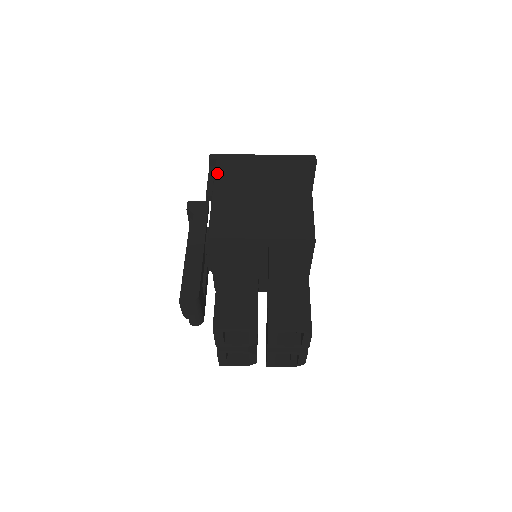
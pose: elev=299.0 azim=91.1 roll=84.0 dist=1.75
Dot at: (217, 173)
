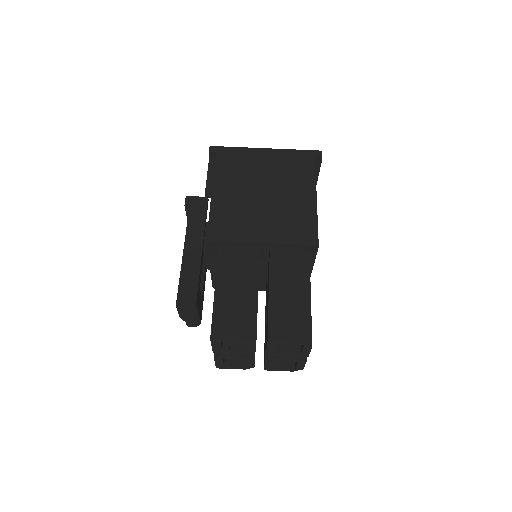
Dot at: (217, 168)
